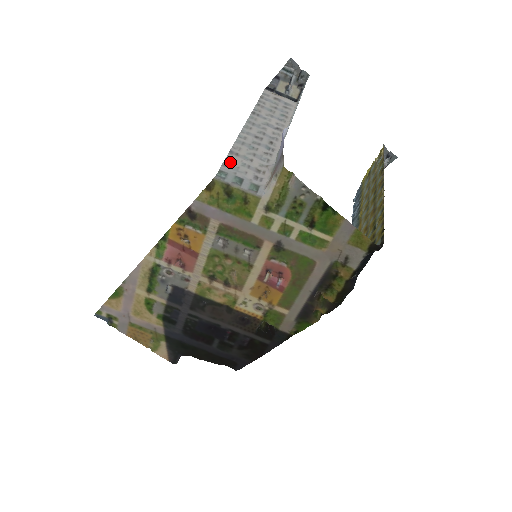
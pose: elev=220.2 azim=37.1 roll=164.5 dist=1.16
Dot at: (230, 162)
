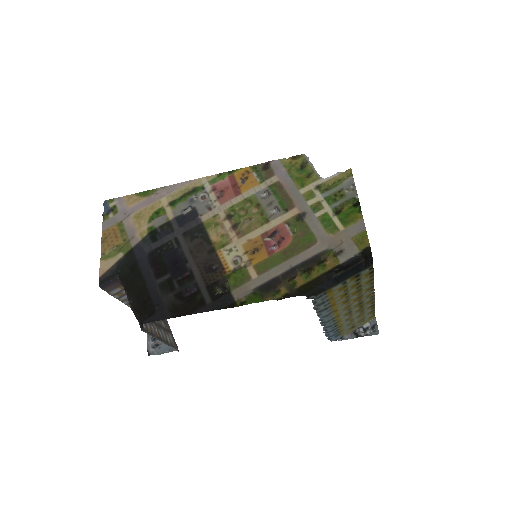
Dot at: occluded
